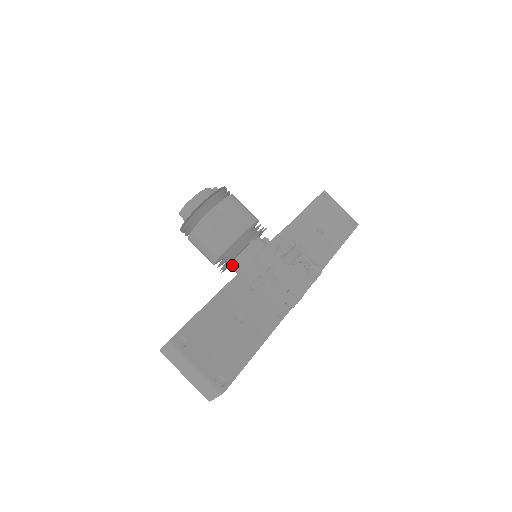
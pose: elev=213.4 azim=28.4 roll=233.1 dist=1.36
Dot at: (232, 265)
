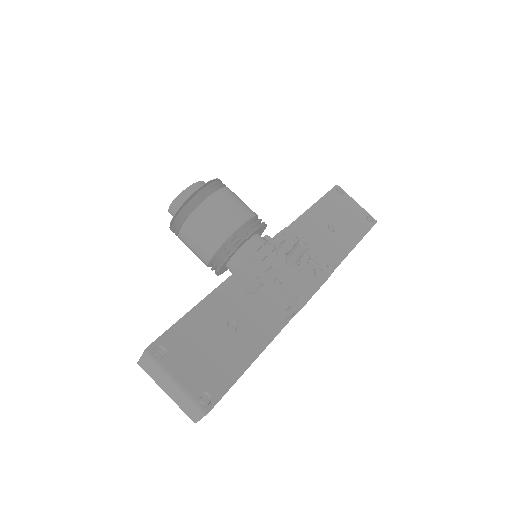
Dot at: (228, 266)
